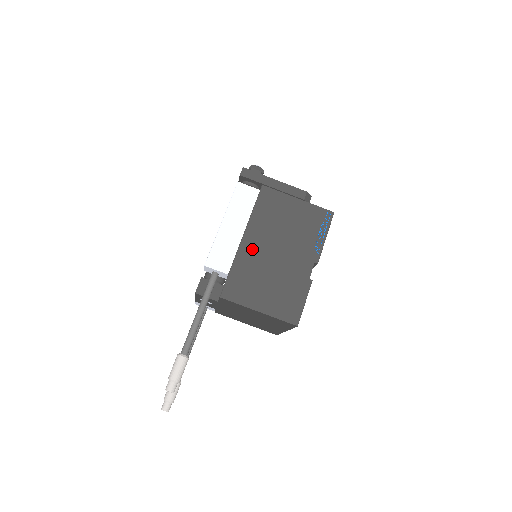
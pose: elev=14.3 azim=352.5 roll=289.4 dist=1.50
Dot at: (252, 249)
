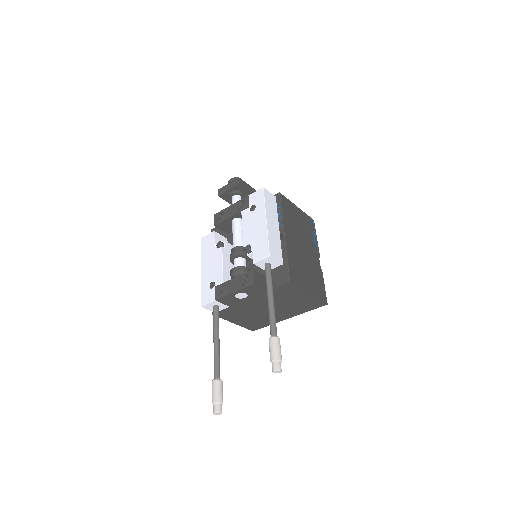
Dot at: (292, 243)
